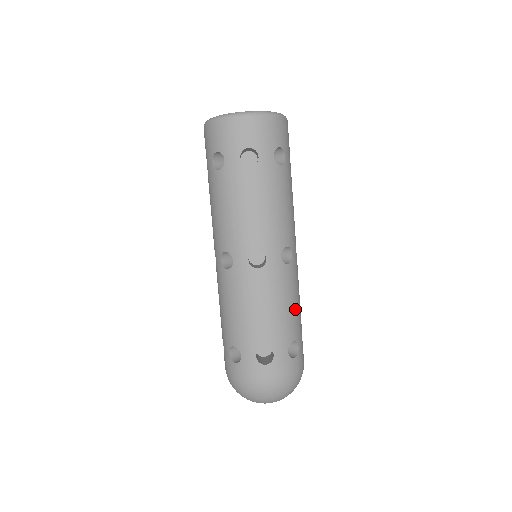
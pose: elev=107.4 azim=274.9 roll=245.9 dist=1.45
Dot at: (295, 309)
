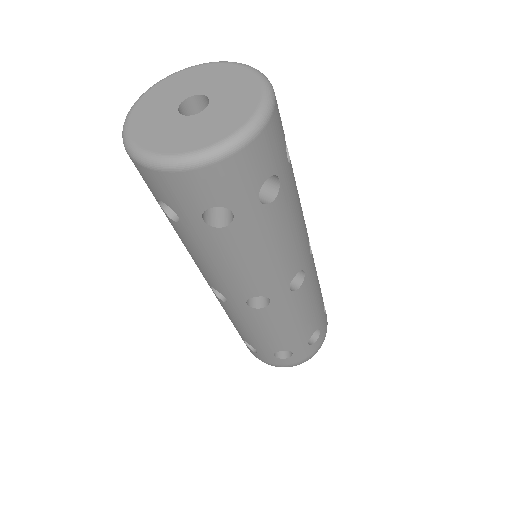
Dot at: (313, 309)
